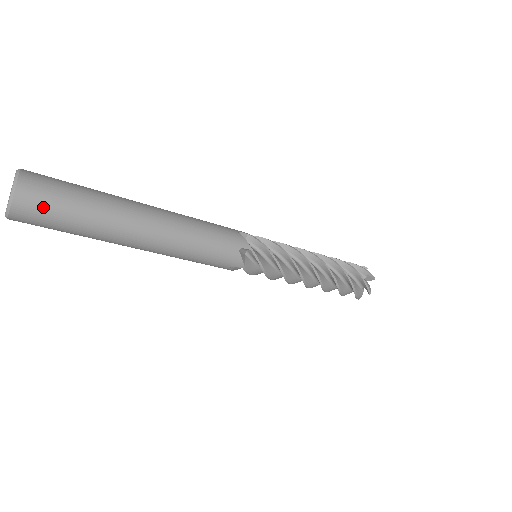
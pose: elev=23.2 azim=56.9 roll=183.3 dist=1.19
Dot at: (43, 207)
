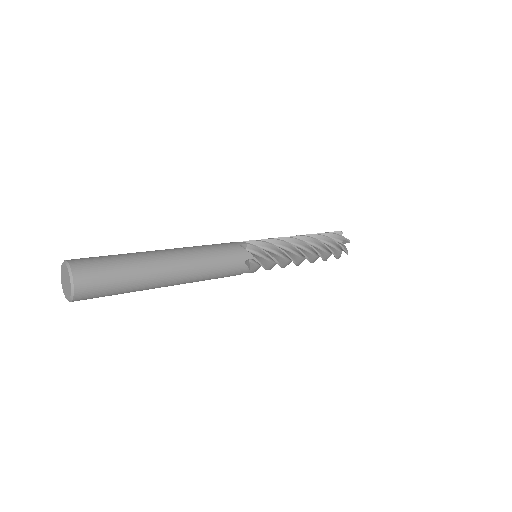
Dot at: (97, 288)
